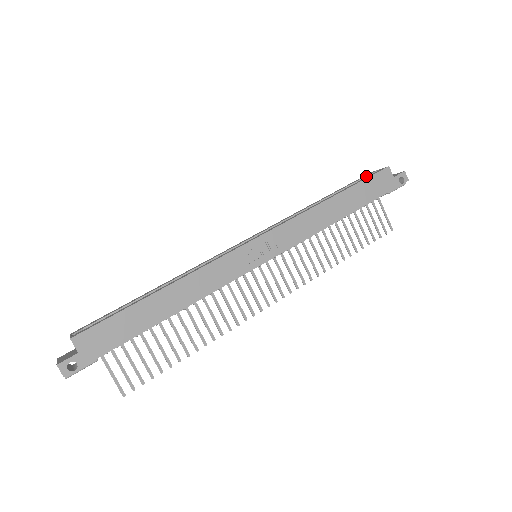
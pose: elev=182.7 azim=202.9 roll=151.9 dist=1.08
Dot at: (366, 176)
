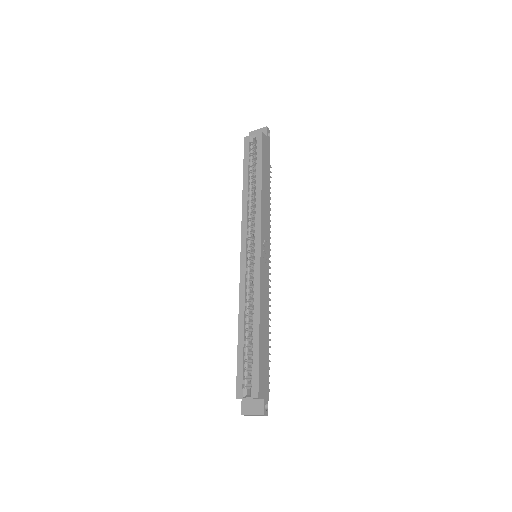
Dot at: (249, 145)
